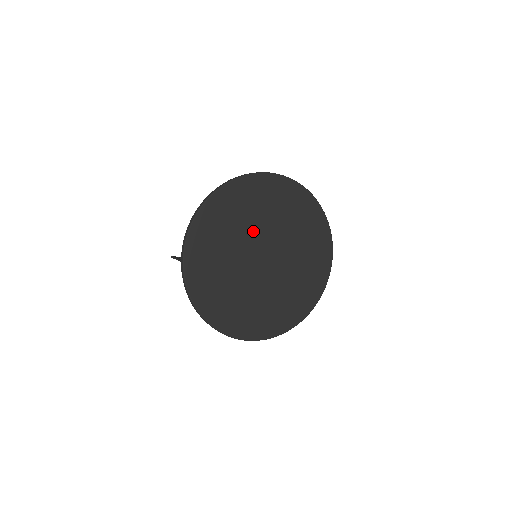
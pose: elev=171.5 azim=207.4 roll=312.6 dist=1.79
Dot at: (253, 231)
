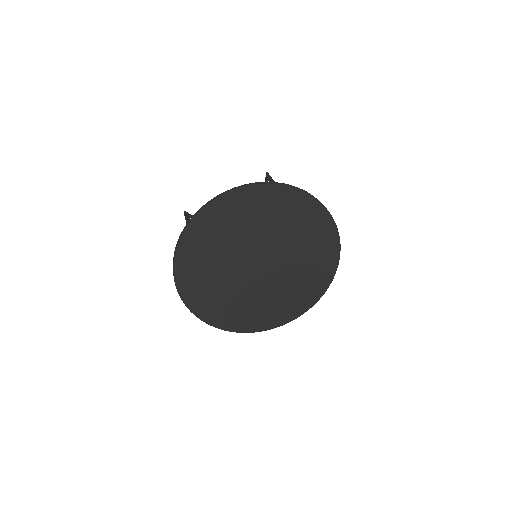
Dot at: (261, 237)
